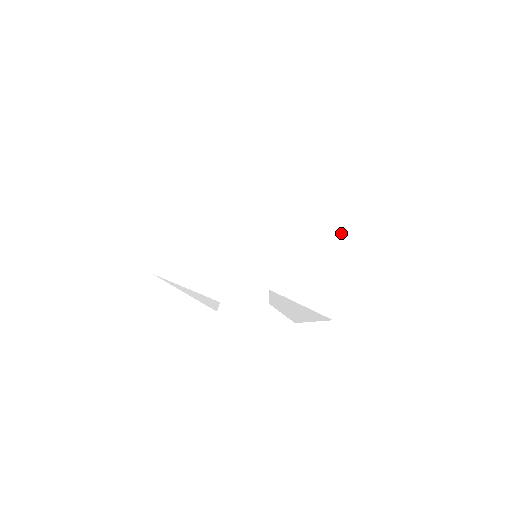
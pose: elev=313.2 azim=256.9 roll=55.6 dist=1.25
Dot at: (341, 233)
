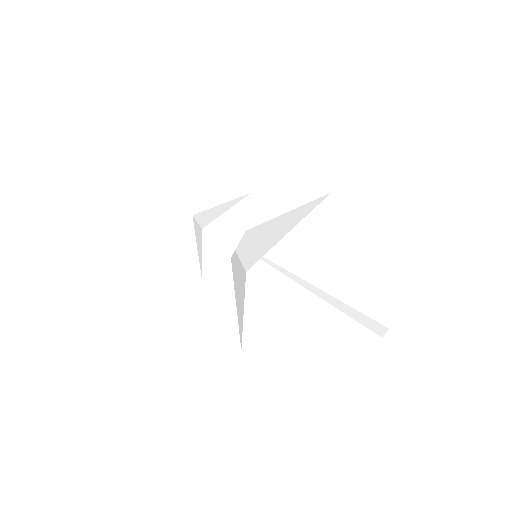
Dot at: (316, 297)
